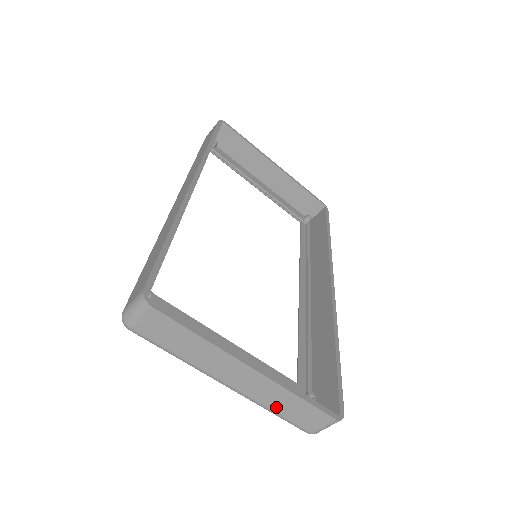
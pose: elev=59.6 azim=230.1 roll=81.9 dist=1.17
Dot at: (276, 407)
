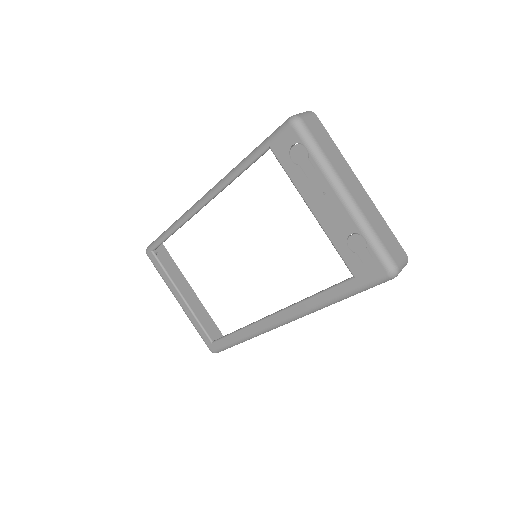
Dot at: (376, 228)
